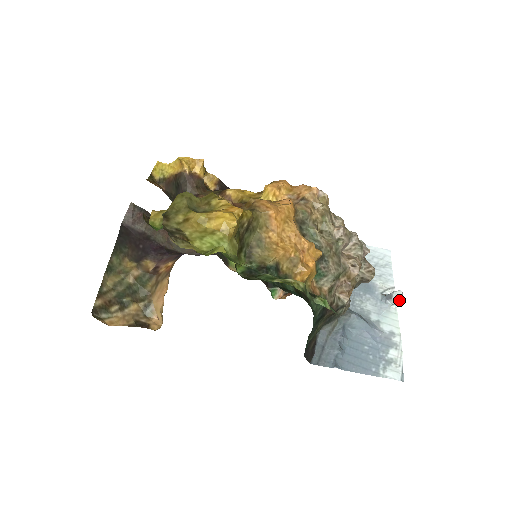
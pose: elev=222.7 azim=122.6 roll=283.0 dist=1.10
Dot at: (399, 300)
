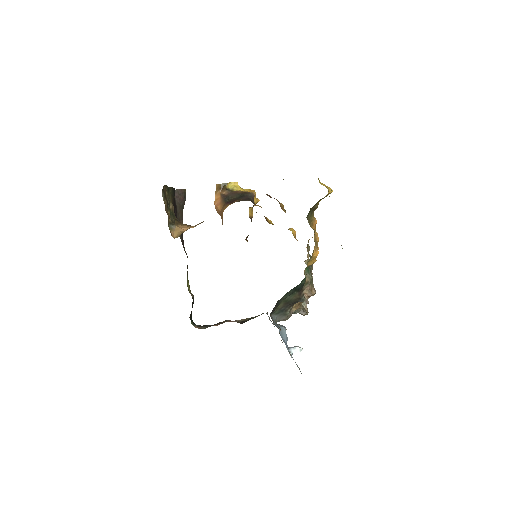
Dot at: (300, 351)
